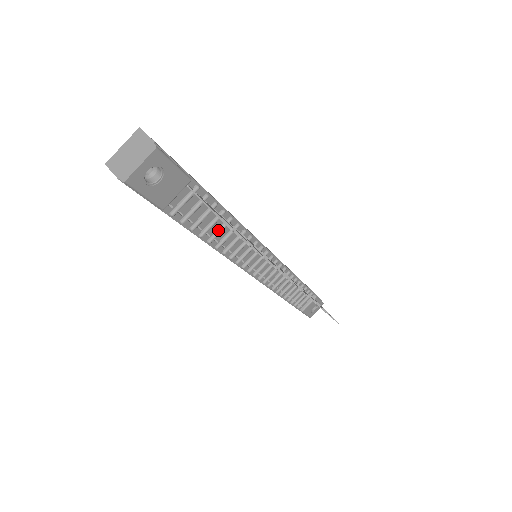
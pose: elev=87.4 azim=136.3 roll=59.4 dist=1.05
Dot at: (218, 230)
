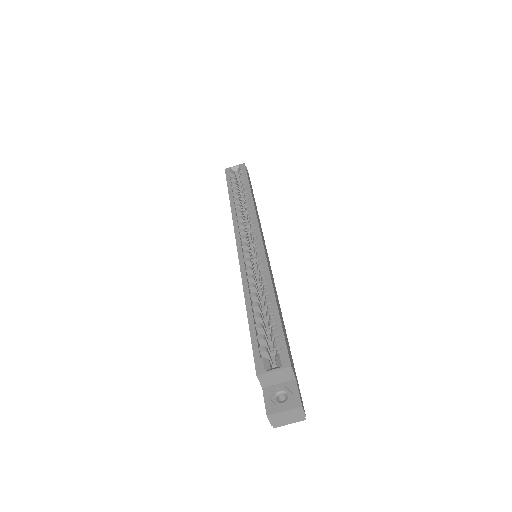
Dot at: occluded
